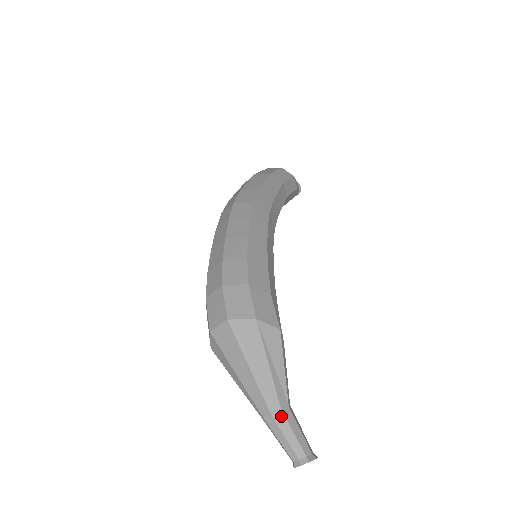
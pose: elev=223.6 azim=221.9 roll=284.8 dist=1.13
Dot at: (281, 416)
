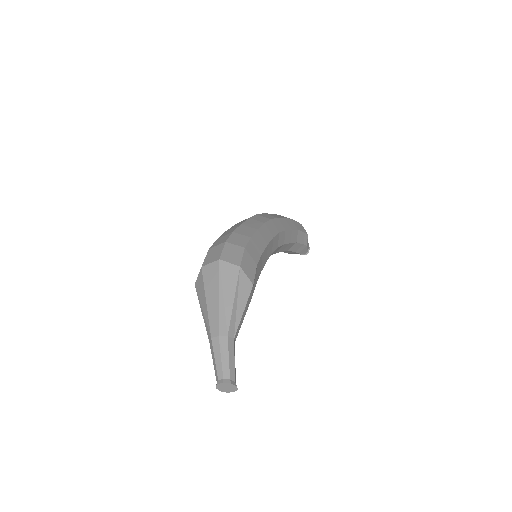
Dot at: (225, 340)
